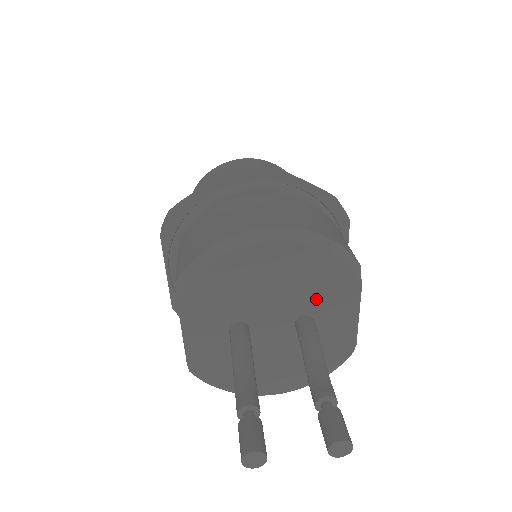
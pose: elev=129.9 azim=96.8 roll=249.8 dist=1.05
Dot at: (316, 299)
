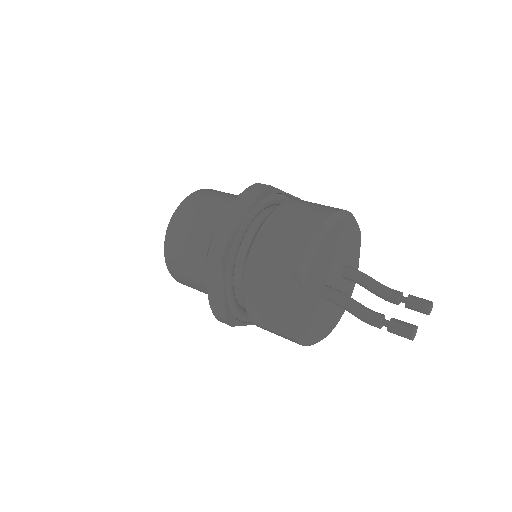
Dot at: (348, 253)
